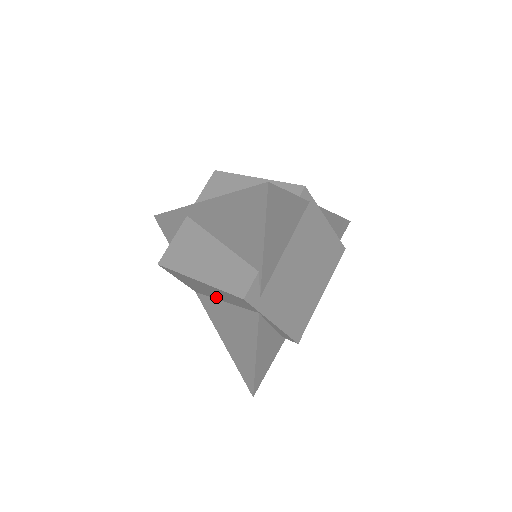
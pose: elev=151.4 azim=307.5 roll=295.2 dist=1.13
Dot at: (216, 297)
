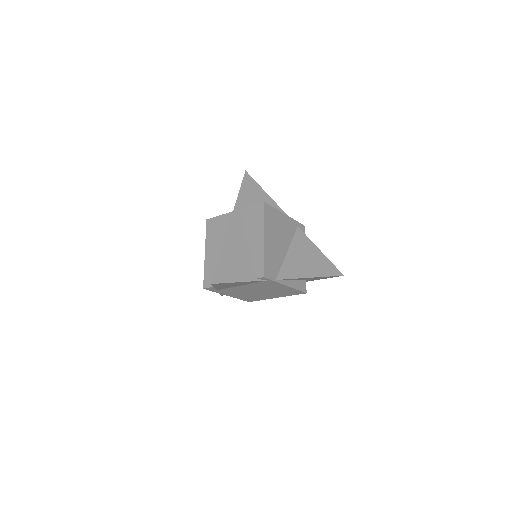
Dot at: occluded
